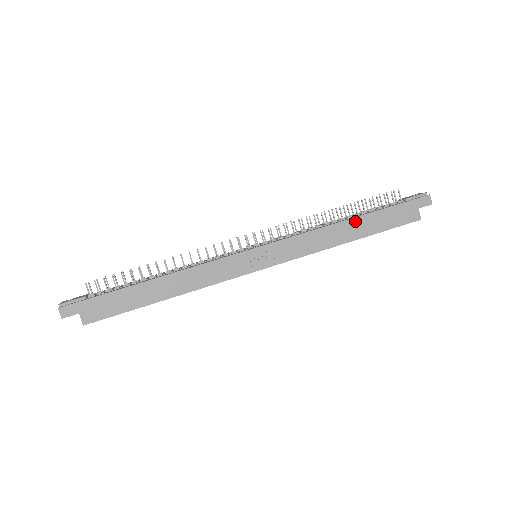
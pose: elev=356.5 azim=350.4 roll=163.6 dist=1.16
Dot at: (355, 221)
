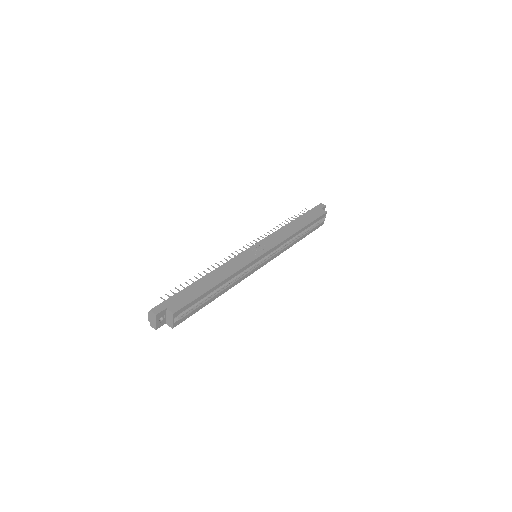
Dot at: (295, 221)
